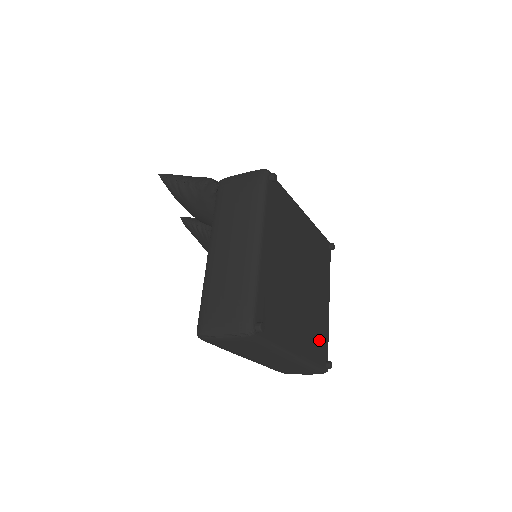
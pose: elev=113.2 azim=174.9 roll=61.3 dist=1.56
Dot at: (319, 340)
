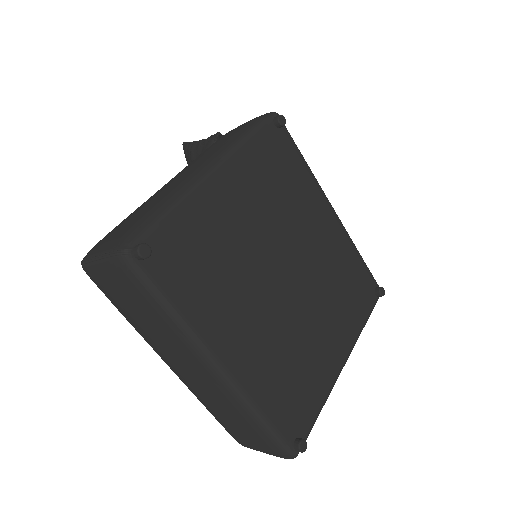
Dot at: (294, 391)
